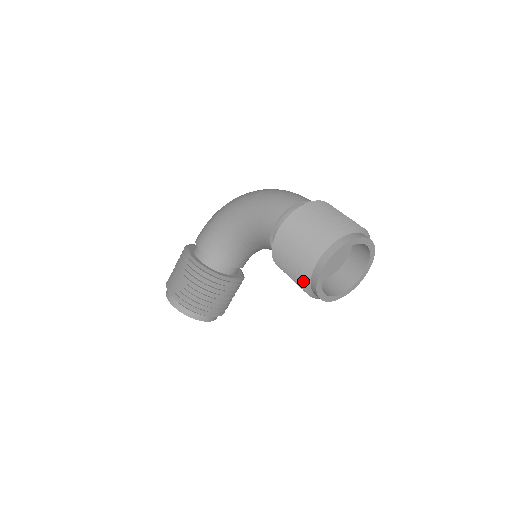
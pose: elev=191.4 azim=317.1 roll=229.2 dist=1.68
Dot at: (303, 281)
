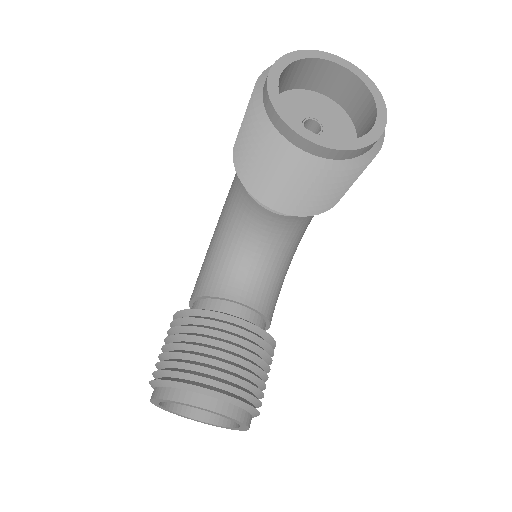
Dot at: (264, 133)
